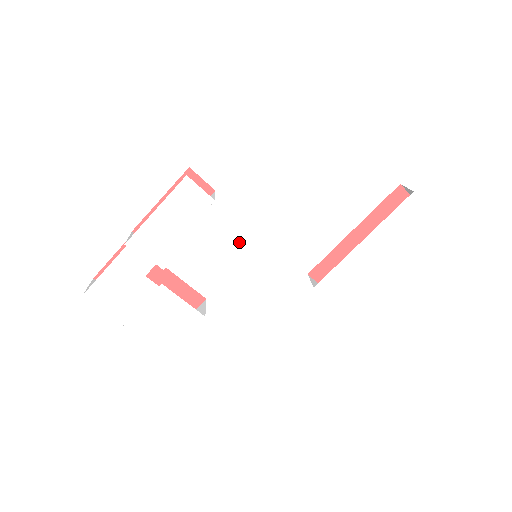
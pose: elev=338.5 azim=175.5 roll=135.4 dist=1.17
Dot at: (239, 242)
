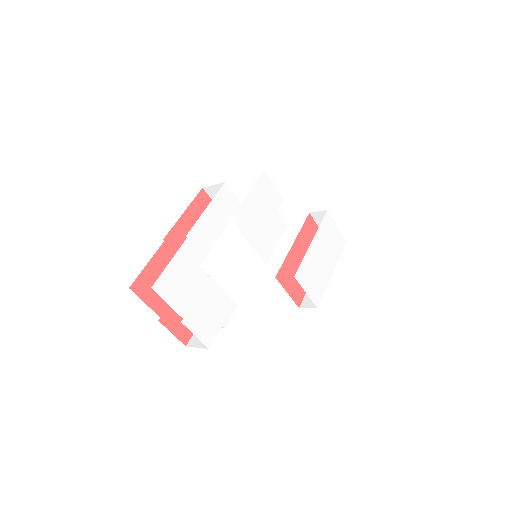
Dot at: (255, 238)
